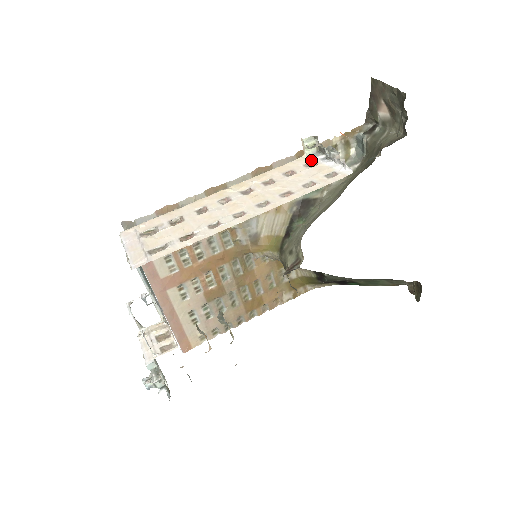
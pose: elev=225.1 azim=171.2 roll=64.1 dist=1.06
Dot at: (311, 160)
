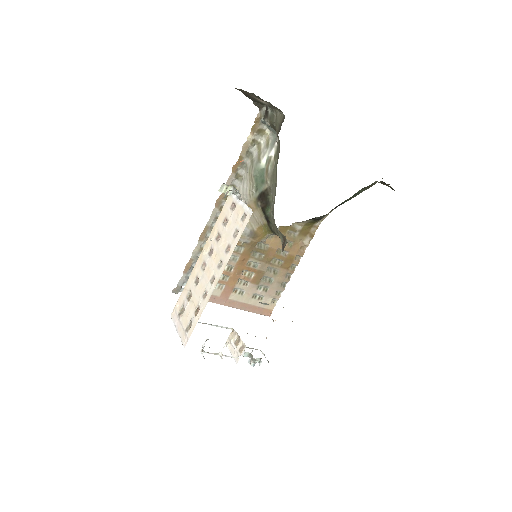
Dot at: (232, 200)
